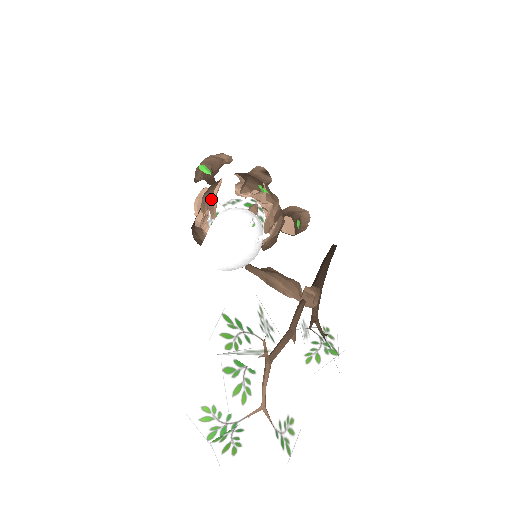
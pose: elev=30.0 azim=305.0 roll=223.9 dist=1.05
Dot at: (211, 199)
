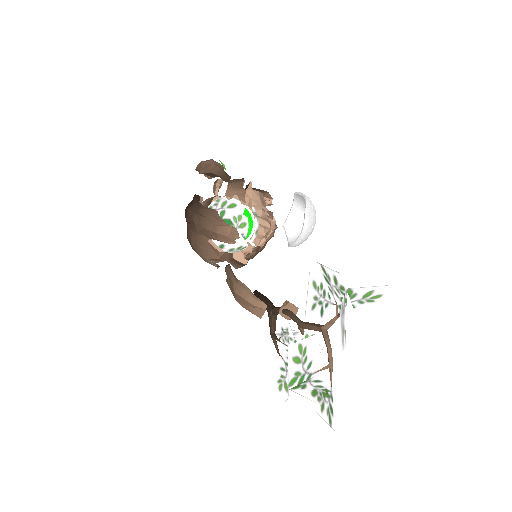
Dot at: (241, 188)
